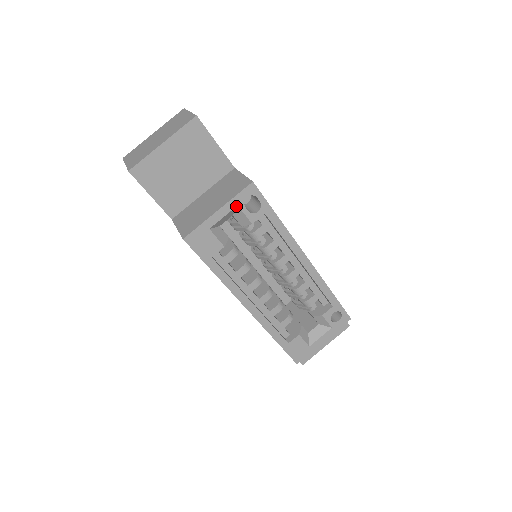
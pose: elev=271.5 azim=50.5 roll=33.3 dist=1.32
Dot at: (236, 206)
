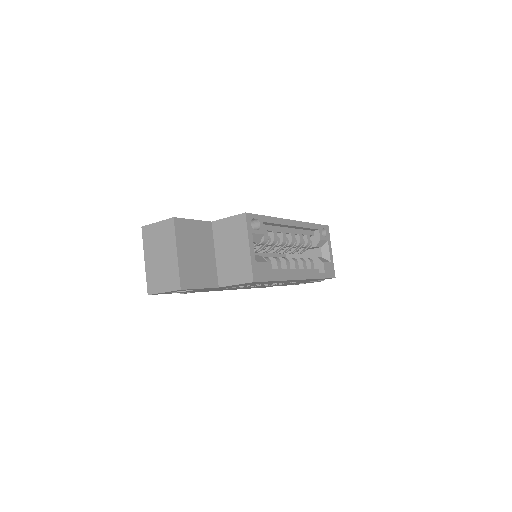
Dot at: (252, 235)
